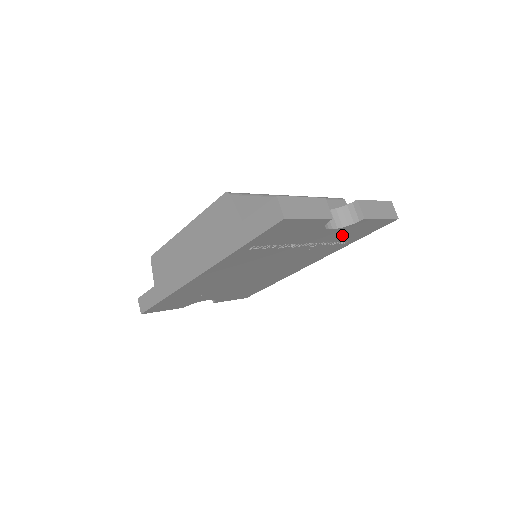
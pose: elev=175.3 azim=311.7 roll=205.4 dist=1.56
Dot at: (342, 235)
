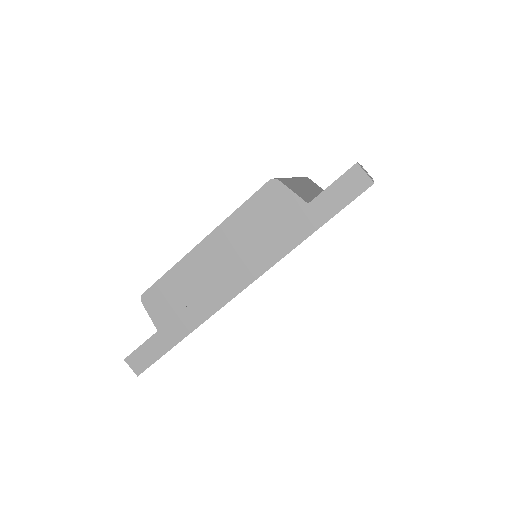
Dot at: occluded
